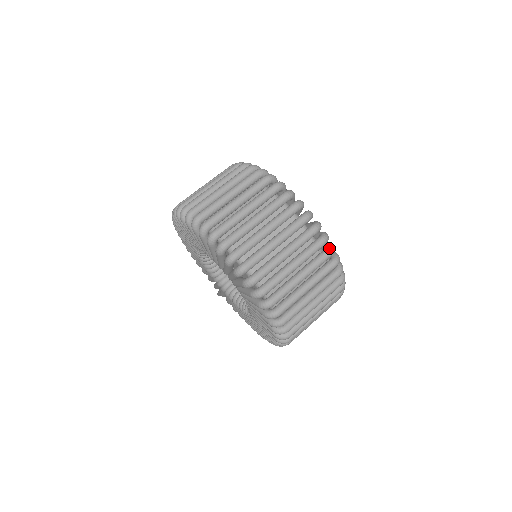
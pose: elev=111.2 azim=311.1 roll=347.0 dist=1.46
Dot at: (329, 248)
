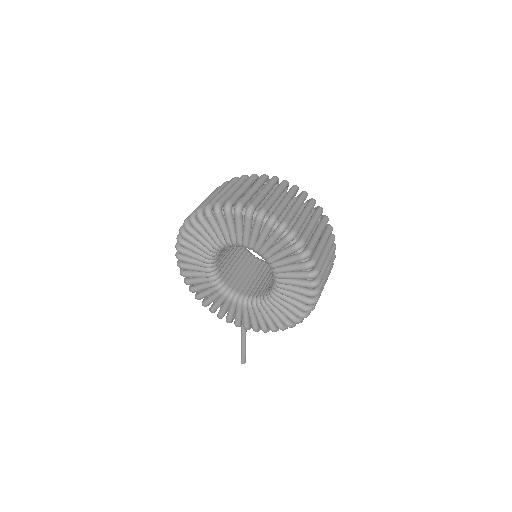
Dot at: (302, 191)
